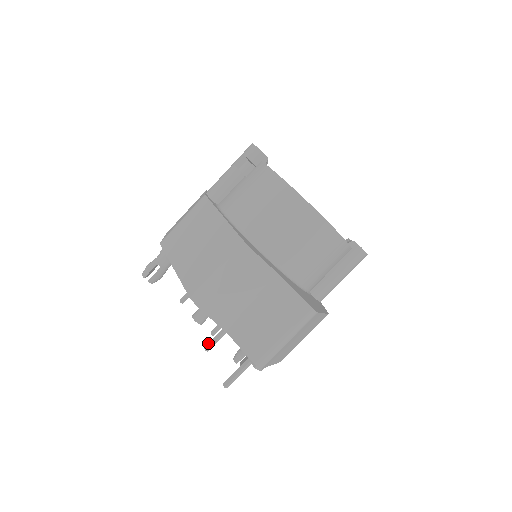
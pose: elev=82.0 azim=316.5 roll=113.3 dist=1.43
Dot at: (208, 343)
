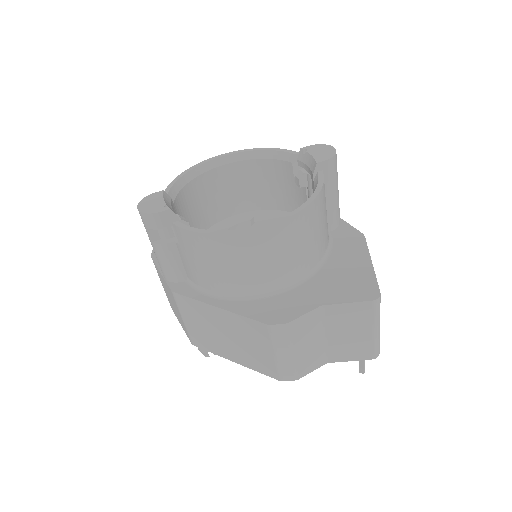
Dot at: occluded
